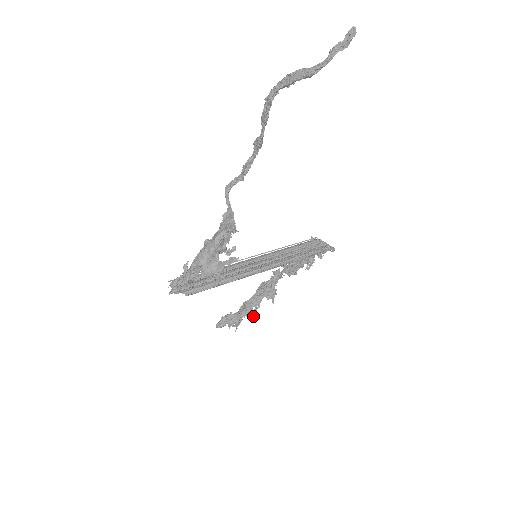
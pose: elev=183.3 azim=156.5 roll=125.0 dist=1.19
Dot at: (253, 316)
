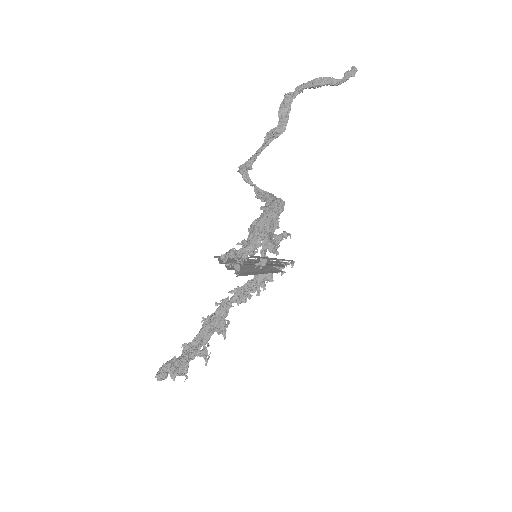
Dot at: (204, 357)
